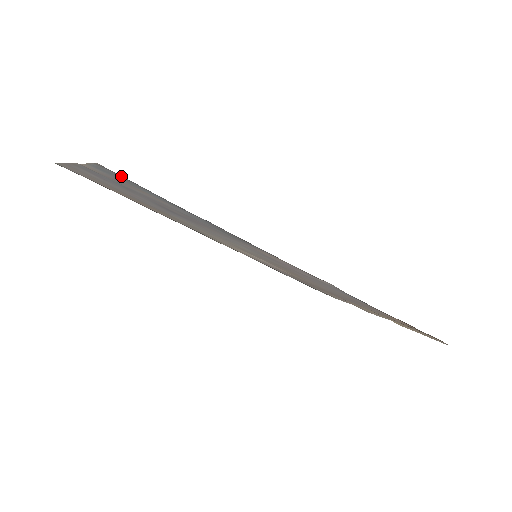
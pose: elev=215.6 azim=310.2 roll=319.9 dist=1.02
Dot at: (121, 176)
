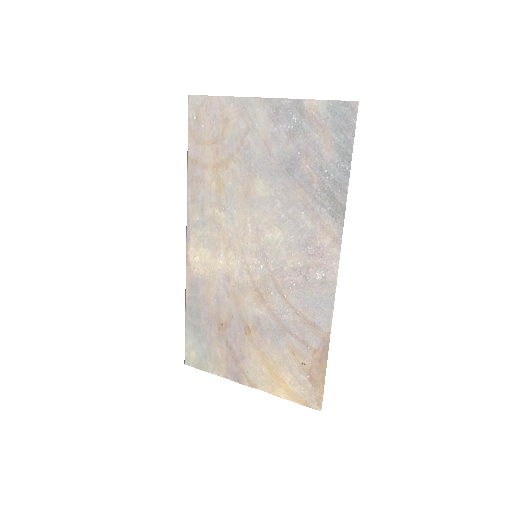
Dot at: (353, 117)
